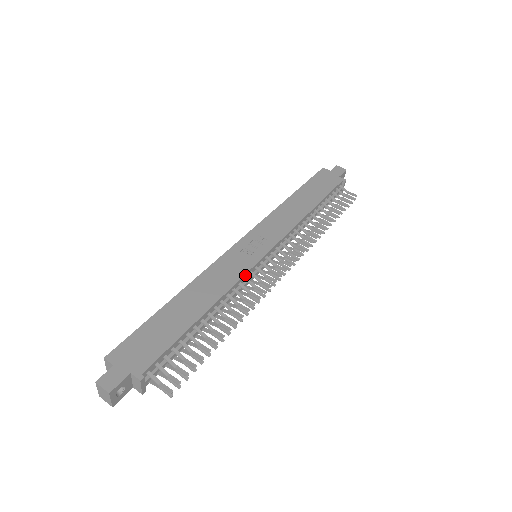
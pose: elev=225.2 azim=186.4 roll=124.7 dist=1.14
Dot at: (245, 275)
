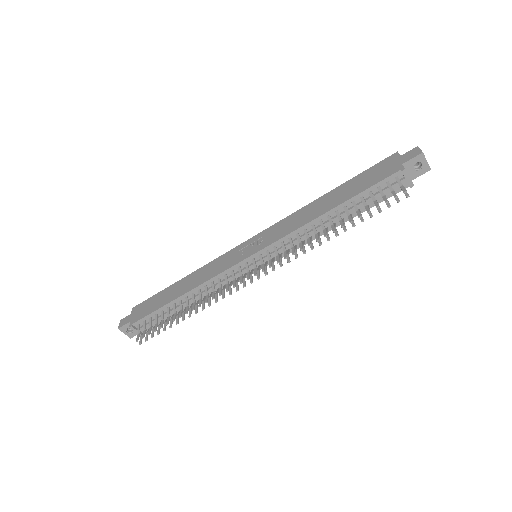
Dot at: (224, 272)
